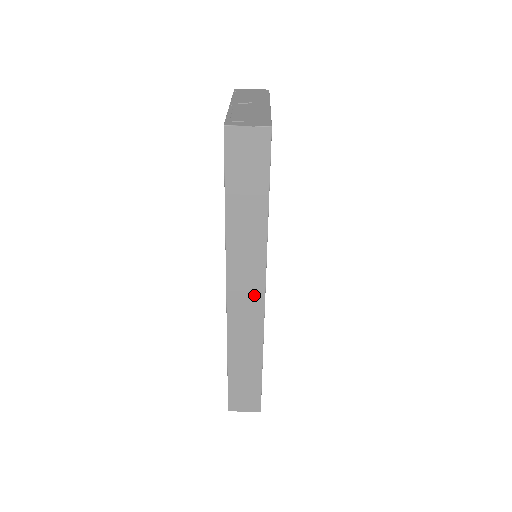
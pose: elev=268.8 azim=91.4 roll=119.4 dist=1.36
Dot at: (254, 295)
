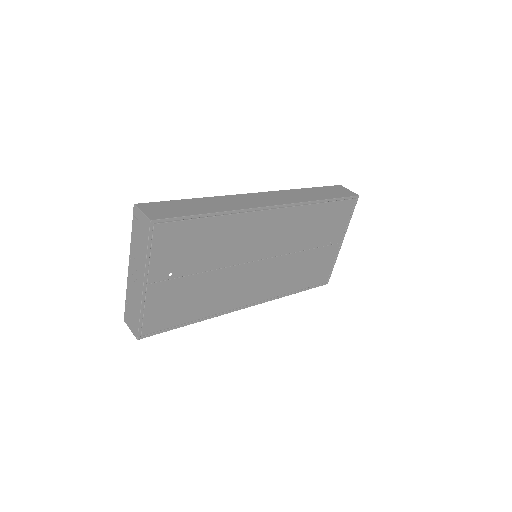
Dot at: (270, 202)
